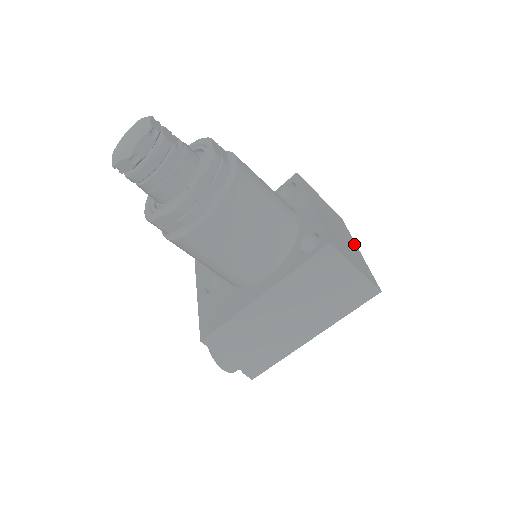
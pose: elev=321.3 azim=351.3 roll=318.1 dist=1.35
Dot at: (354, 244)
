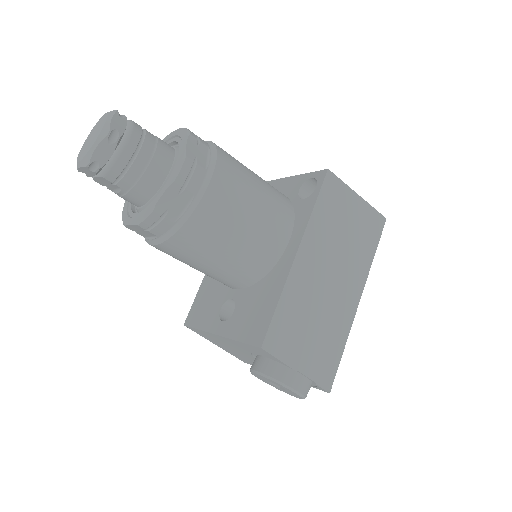
Dot at: occluded
